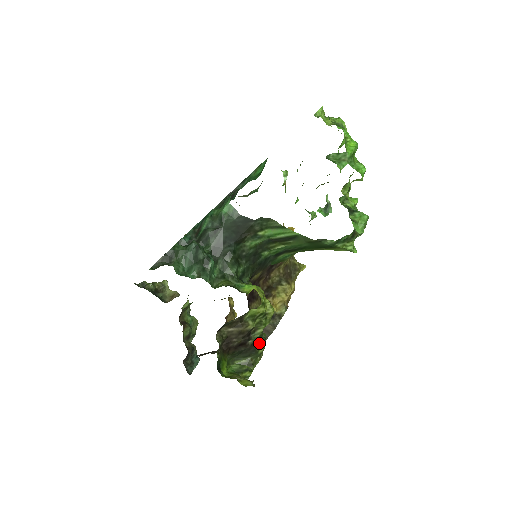
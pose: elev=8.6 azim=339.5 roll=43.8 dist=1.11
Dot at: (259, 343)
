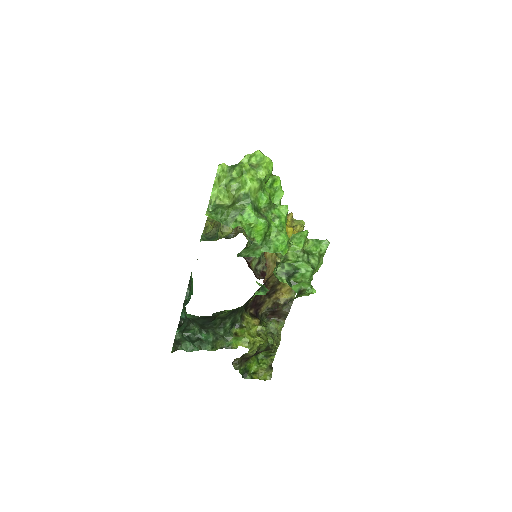
Dot at: (269, 348)
